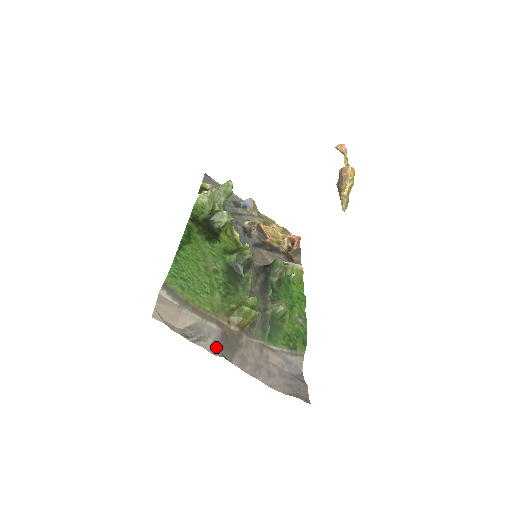
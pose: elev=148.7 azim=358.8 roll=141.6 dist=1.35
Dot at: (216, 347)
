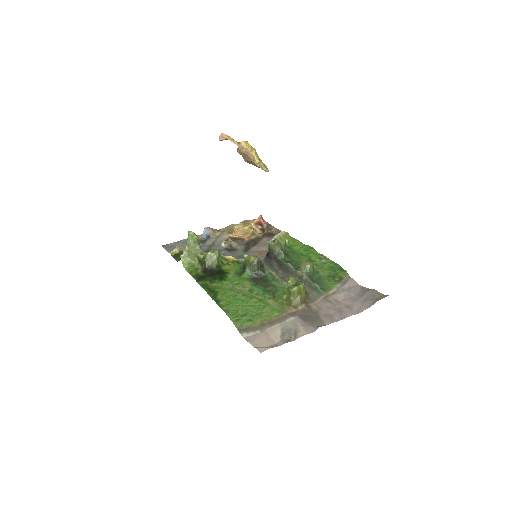
Dot at: (308, 327)
